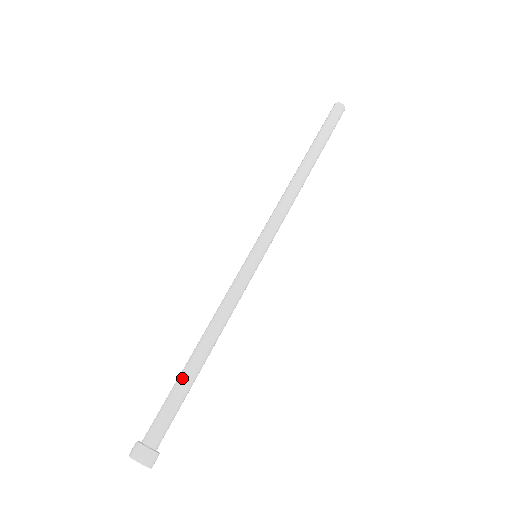
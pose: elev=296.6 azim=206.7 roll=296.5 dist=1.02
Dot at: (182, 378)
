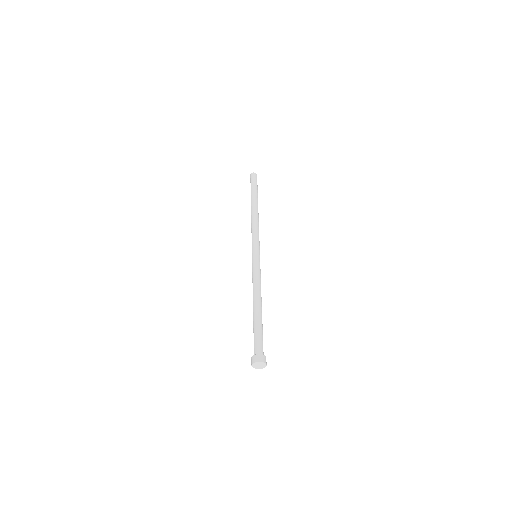
Dot at: (254, 321)
